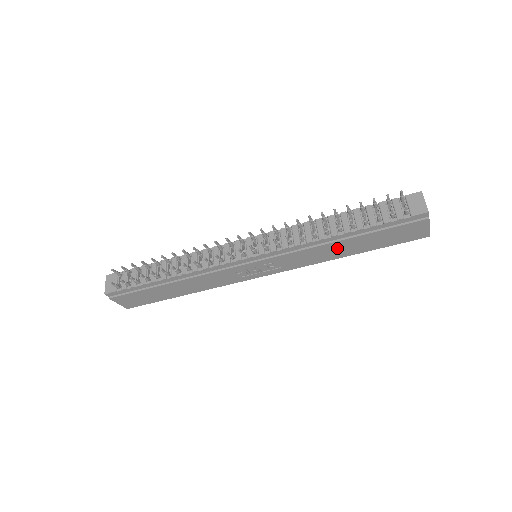
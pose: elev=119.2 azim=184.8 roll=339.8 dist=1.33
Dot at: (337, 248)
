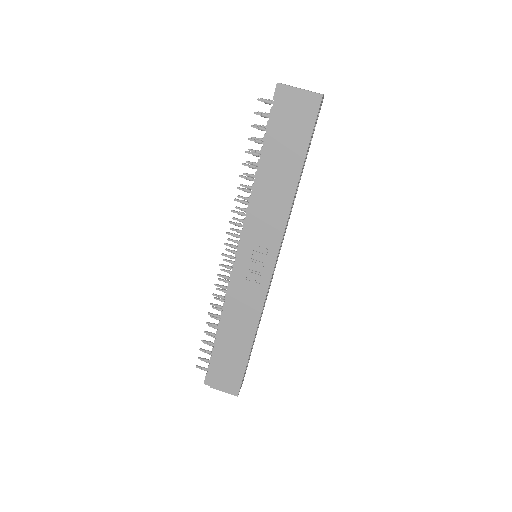
Dot at: (275, 183)
